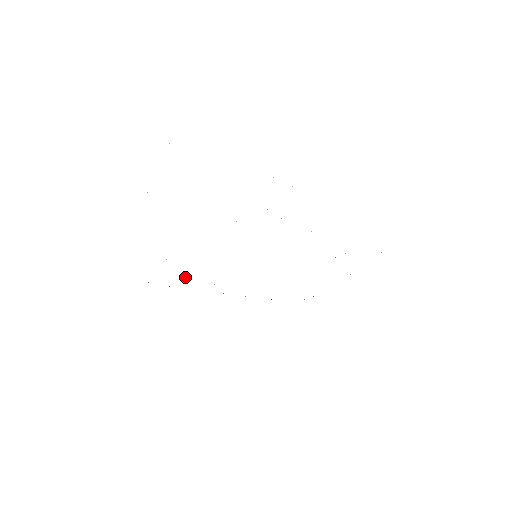
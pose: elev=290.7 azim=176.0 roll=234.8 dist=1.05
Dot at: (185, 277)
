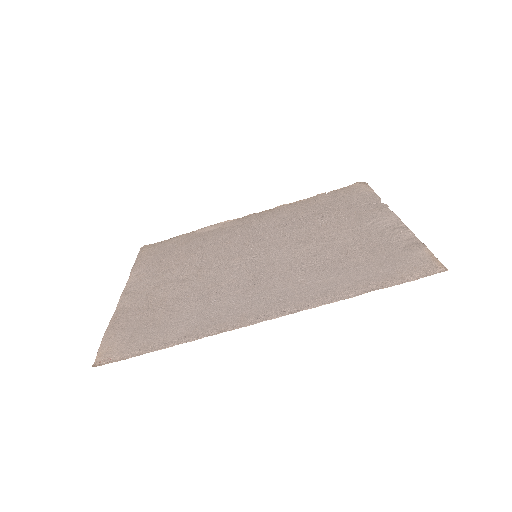
Dot at: (227, 233)
